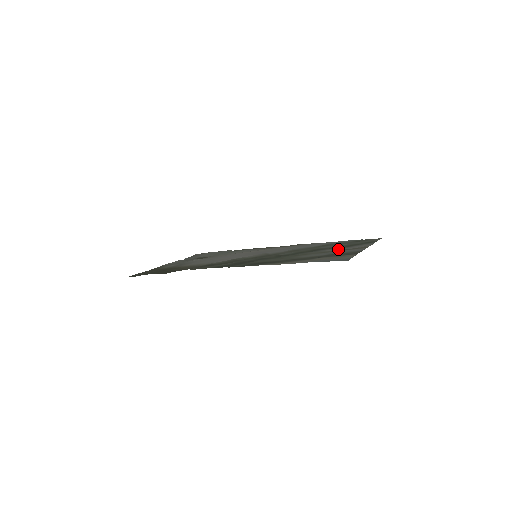
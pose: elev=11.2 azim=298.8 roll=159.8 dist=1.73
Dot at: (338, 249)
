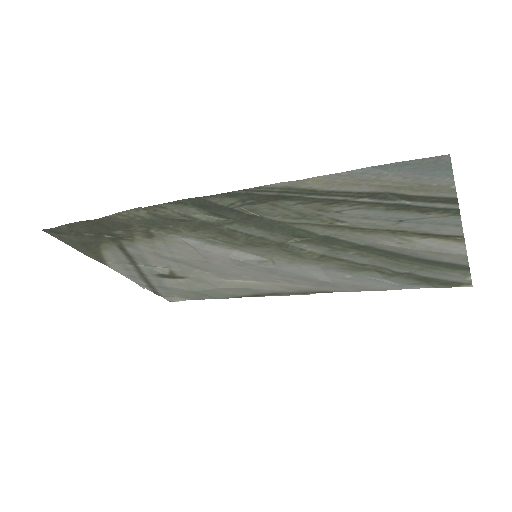
Dot at: (403, 249)
